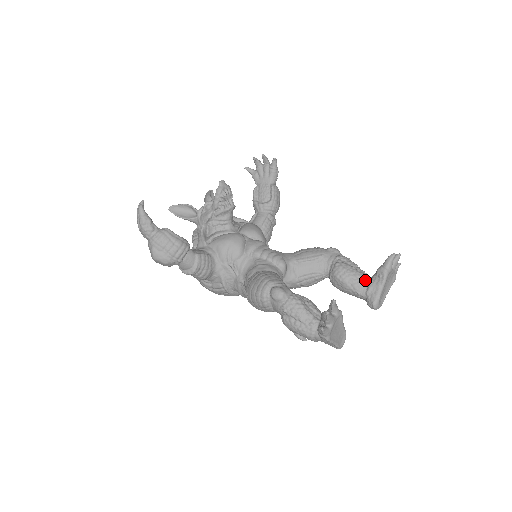
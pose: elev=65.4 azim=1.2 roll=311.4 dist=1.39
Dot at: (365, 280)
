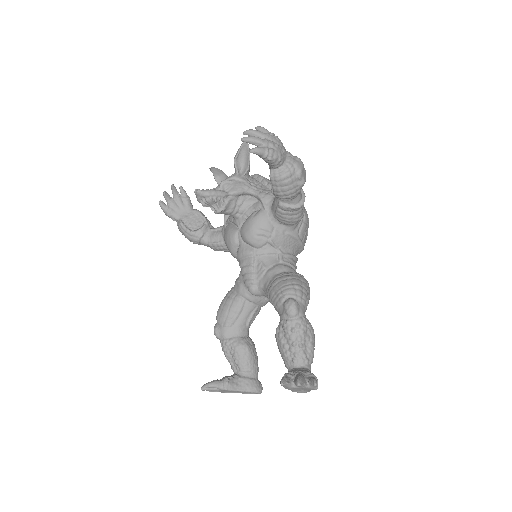
Dot at: (287, 366)
